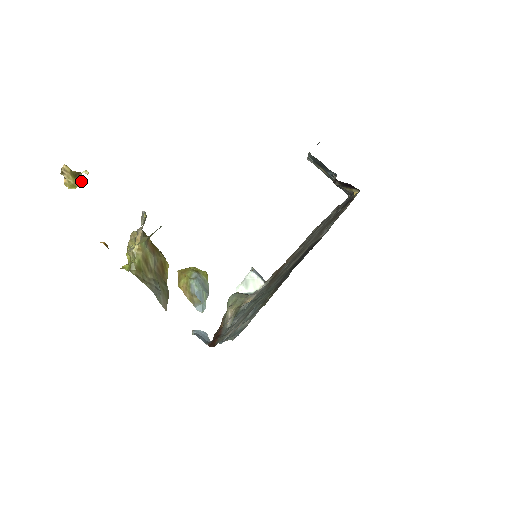
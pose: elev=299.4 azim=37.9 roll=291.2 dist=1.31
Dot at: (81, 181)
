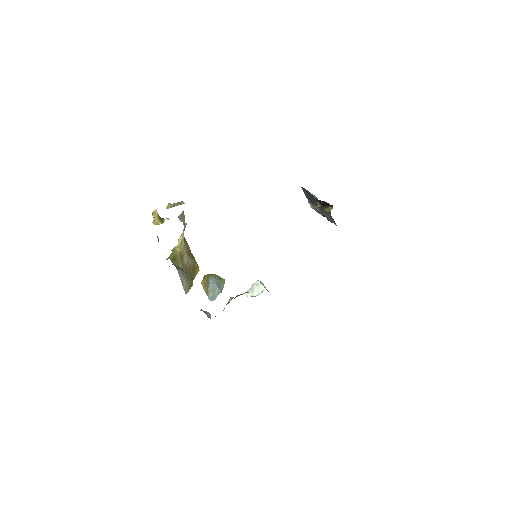
Dot at: (163, 222)
